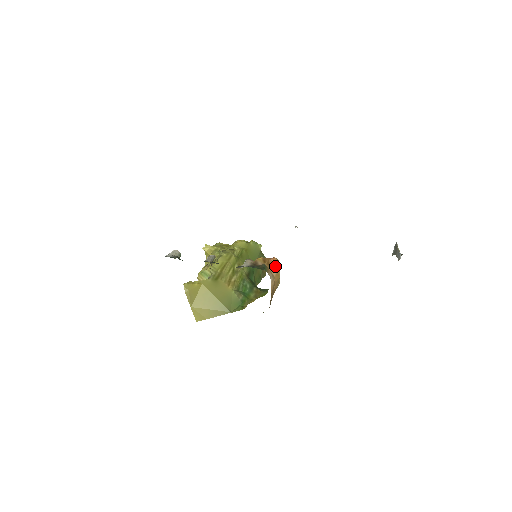
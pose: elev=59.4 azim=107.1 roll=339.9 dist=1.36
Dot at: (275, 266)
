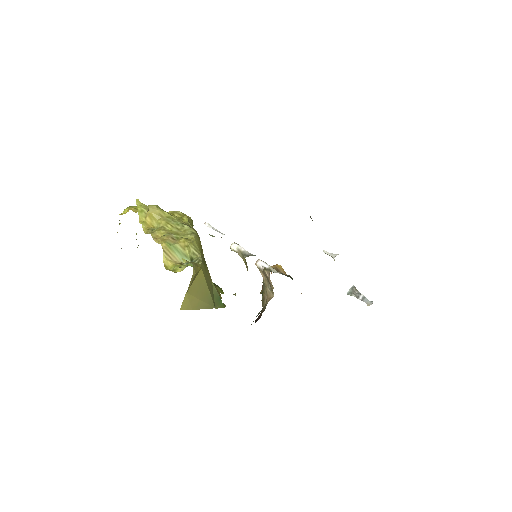
Dot at: occluded
